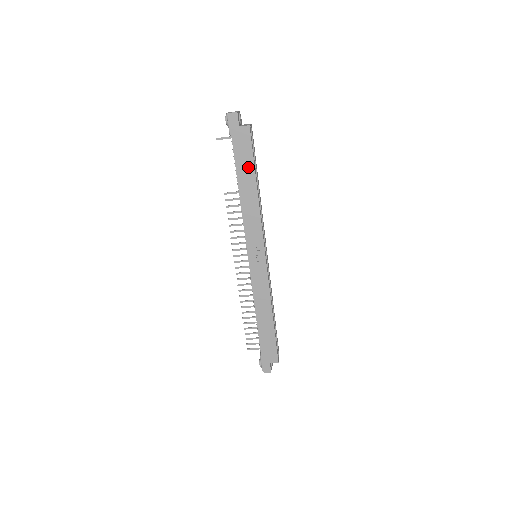
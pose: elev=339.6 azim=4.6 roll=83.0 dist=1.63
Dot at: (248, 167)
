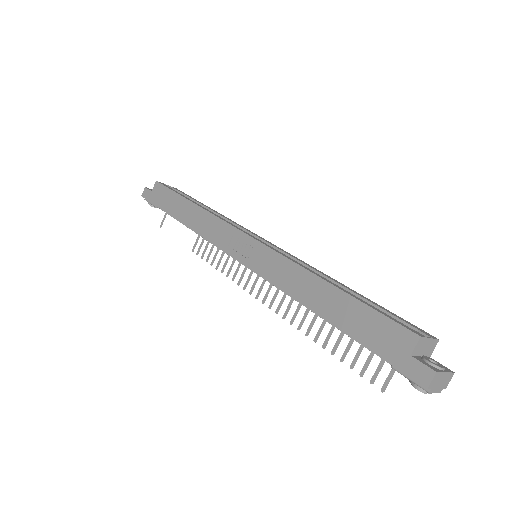
Dot at: (175, 201)
